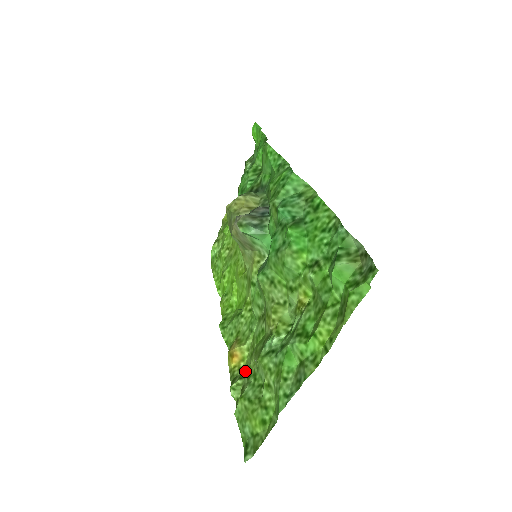
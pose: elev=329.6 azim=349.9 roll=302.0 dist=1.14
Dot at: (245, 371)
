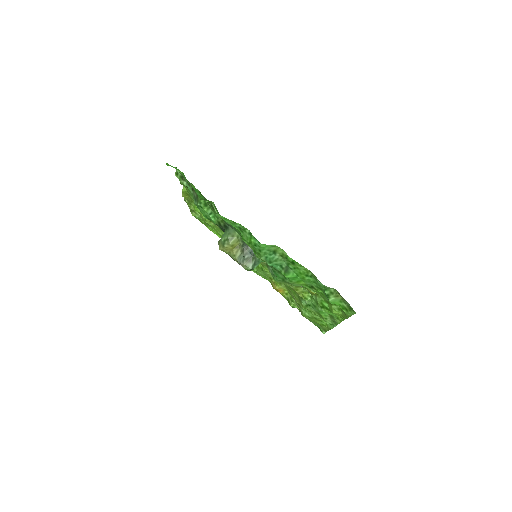
Dot at: (291, 296)
